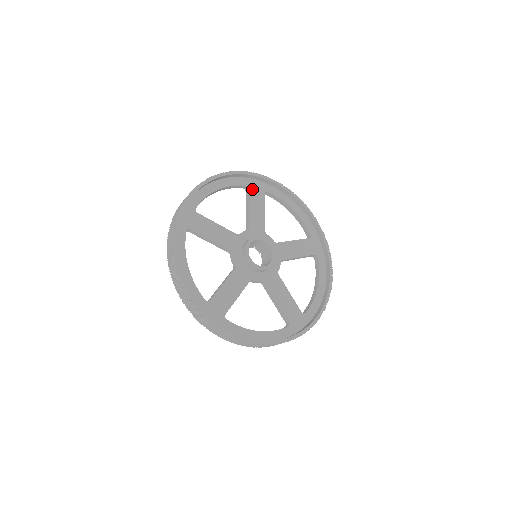
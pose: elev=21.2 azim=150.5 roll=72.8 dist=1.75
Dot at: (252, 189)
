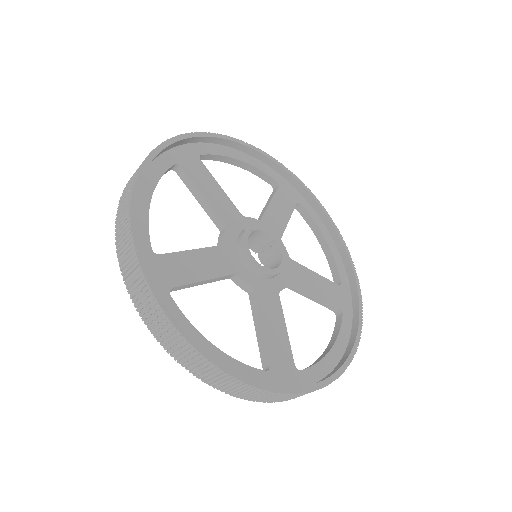
Dot at: (283, 189)
